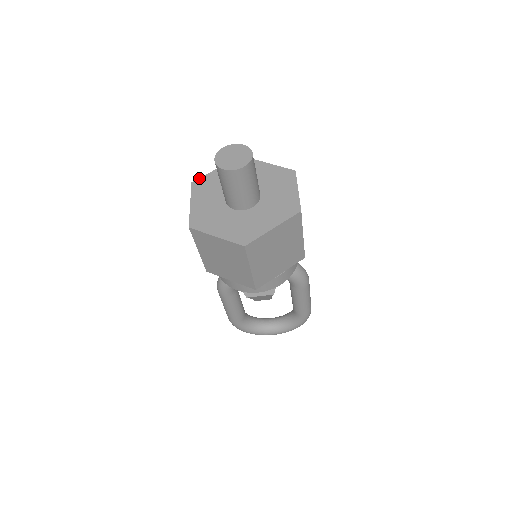
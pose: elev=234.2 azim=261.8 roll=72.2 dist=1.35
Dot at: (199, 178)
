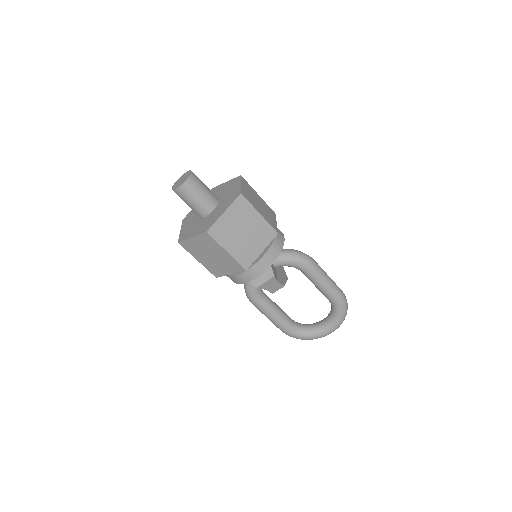
Dot at: (187, 215)
